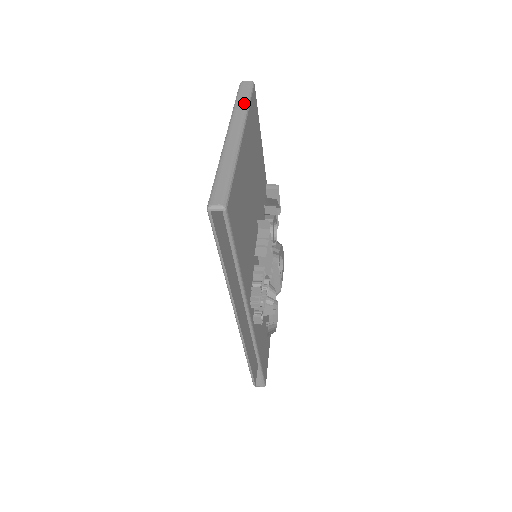
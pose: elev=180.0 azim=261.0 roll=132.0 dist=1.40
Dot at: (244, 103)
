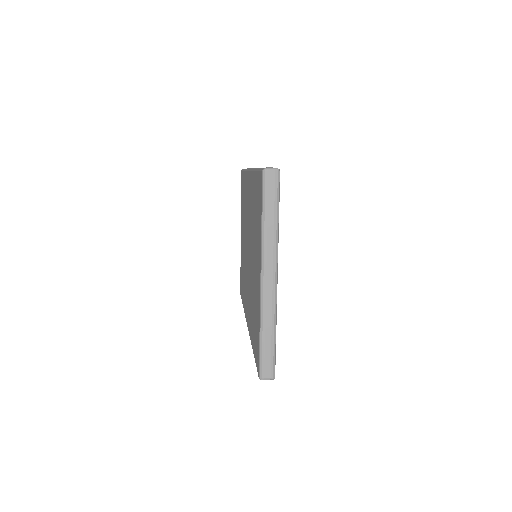
Dot at: (274, 223)
